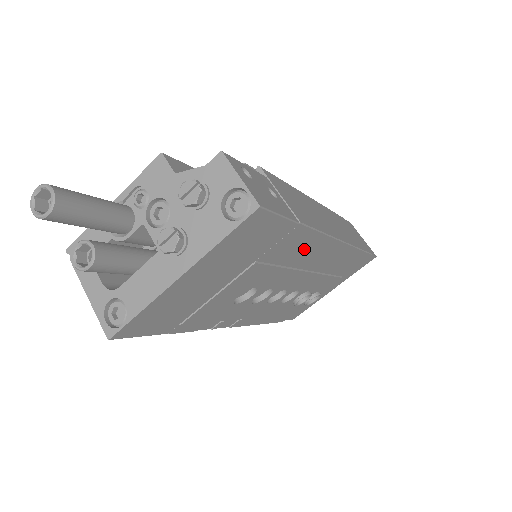
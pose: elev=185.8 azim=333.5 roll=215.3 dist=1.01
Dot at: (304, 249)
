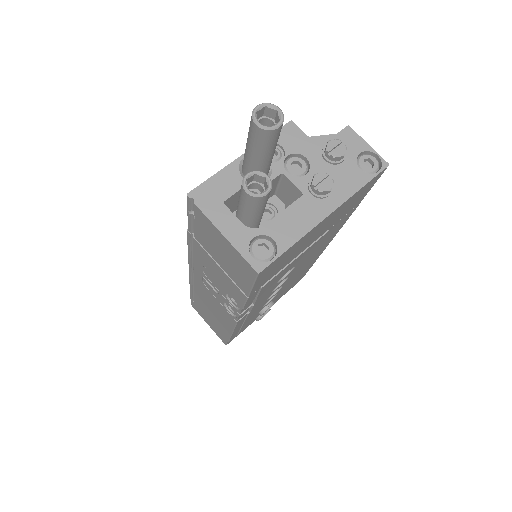
Dot at: (330, 236)
